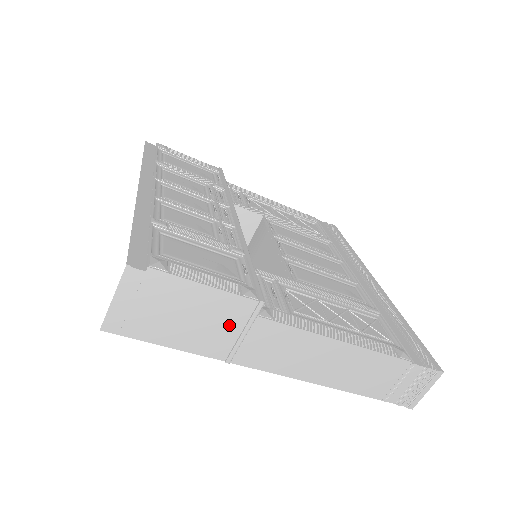
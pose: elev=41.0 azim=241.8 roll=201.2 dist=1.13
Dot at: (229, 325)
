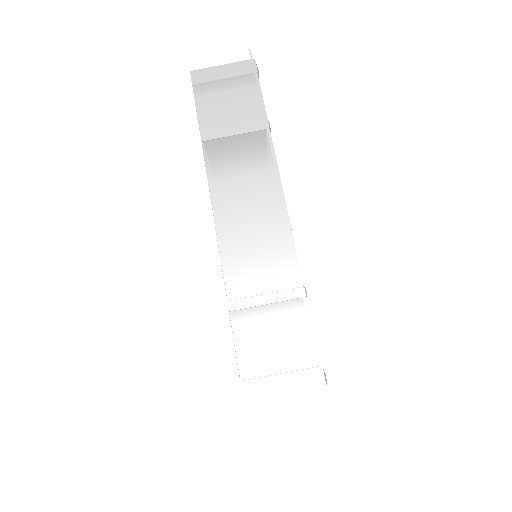
Dot at: occluded
